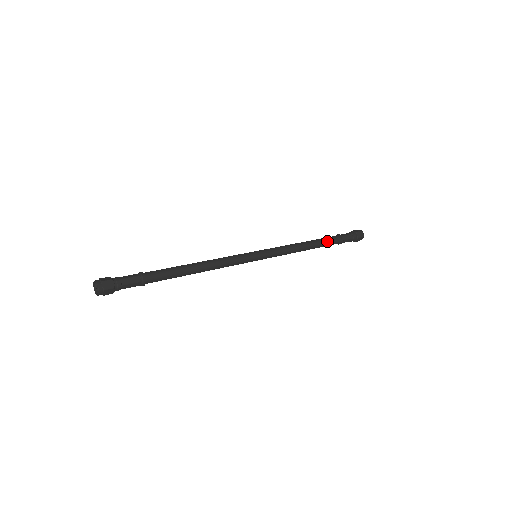
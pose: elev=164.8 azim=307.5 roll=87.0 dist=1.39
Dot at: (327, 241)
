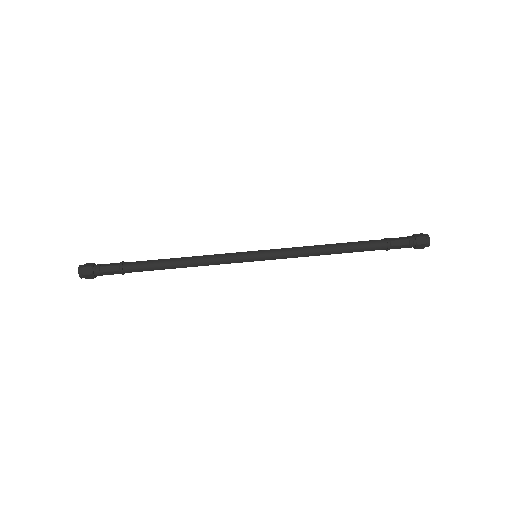
Dot at: (362, 250)
